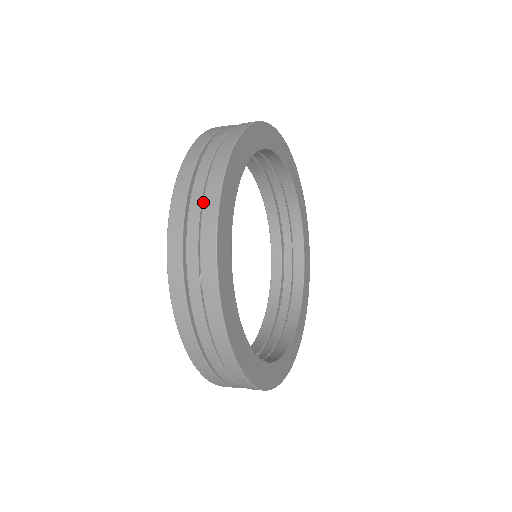
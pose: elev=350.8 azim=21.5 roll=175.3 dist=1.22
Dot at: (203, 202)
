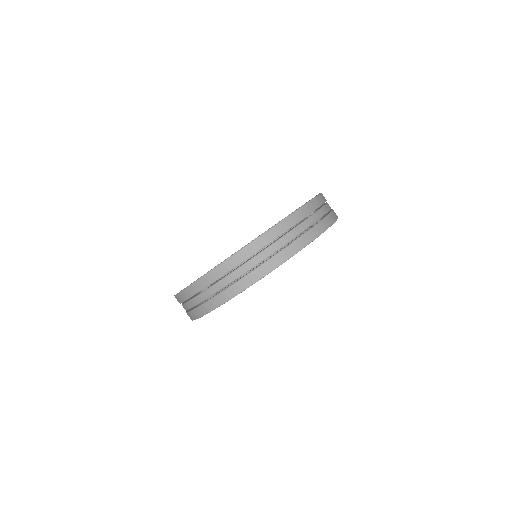
Dot at: (240, 279)
